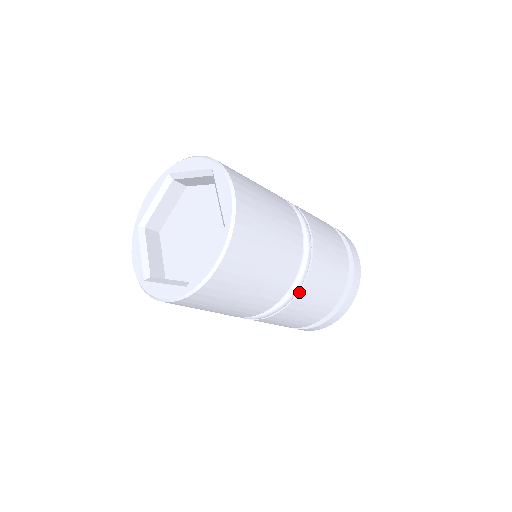
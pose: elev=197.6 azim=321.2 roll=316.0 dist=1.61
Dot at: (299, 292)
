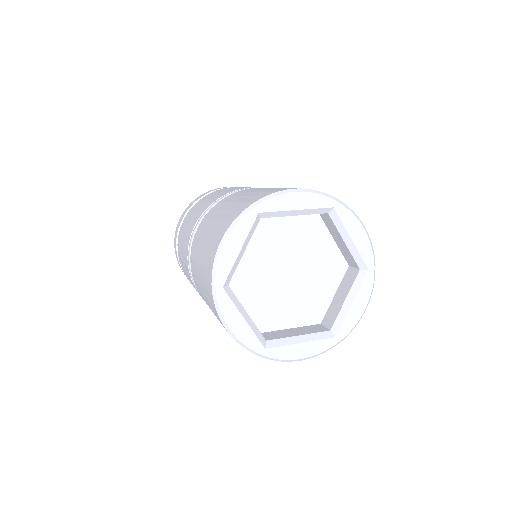
Dot at: occluded
